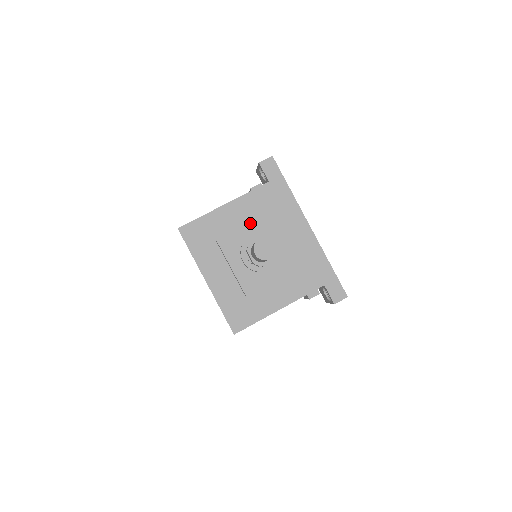
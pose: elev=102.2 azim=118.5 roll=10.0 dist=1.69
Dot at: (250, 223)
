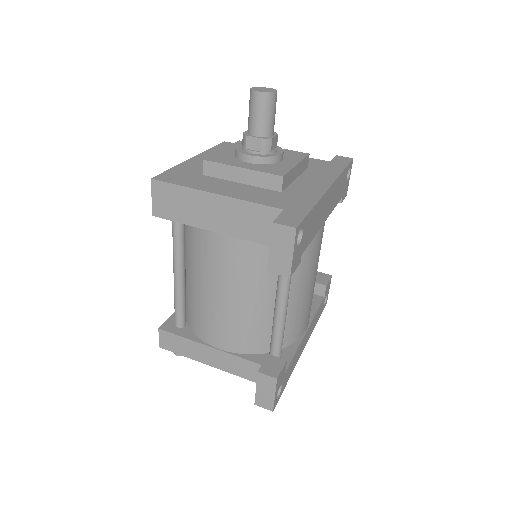
Dot at: occluded
